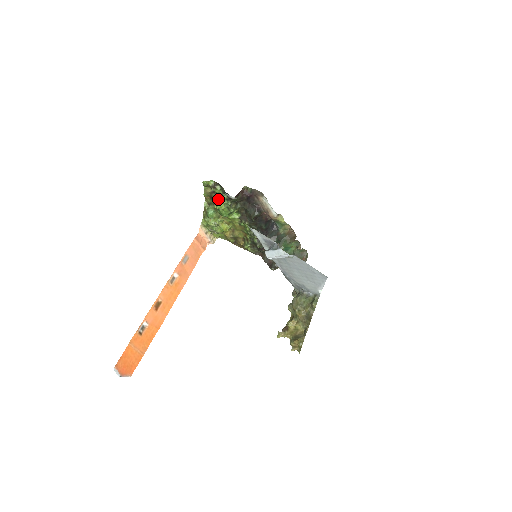
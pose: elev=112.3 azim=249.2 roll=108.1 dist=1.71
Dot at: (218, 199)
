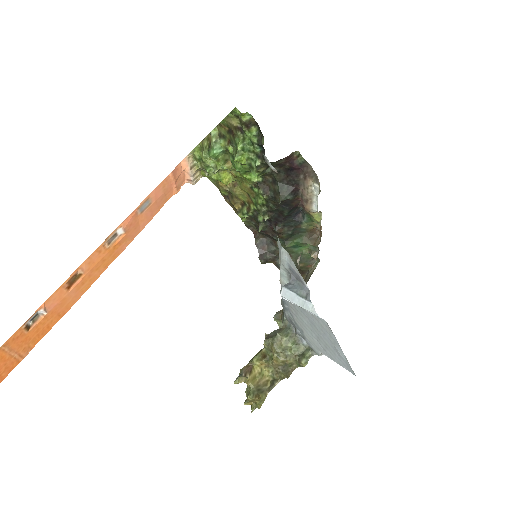
Dot at: (243, 145)
